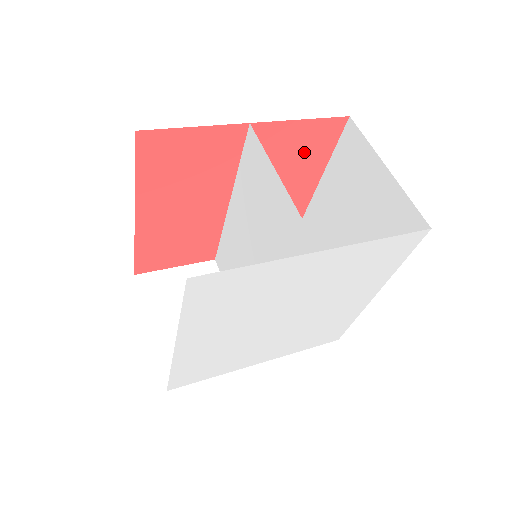
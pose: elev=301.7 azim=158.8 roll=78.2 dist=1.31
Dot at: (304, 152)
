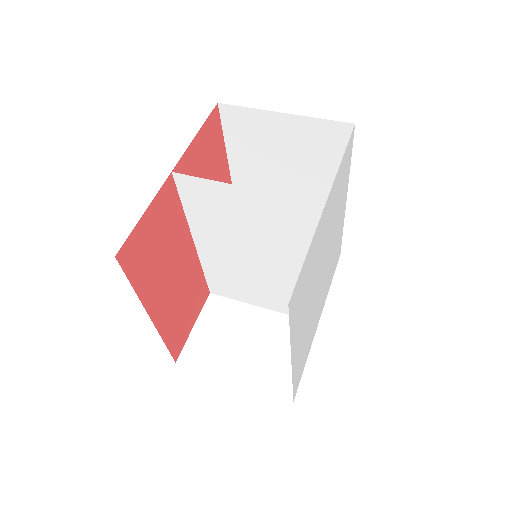
Dot at: (210, 157)
